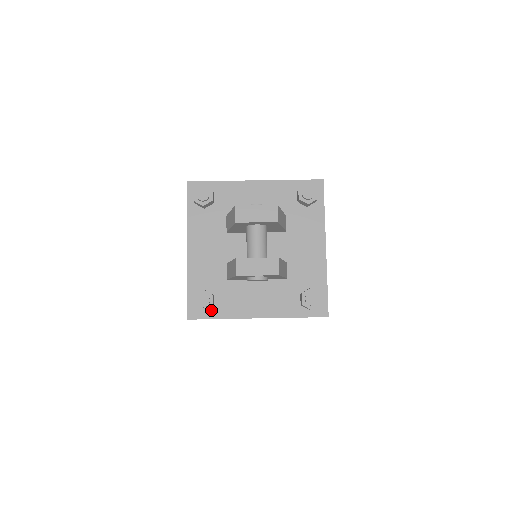
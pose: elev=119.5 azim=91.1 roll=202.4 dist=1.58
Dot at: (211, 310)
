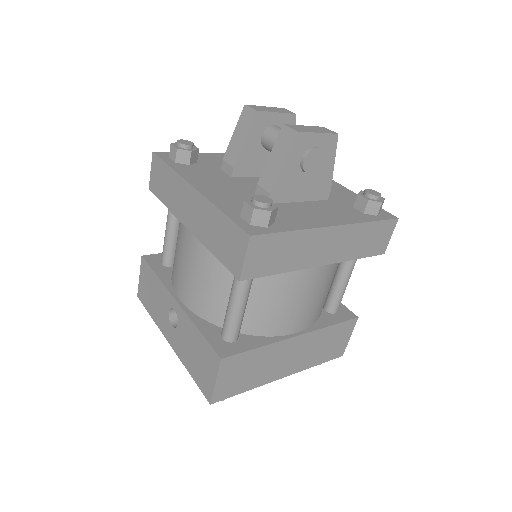
Dot at: (273, 225)
